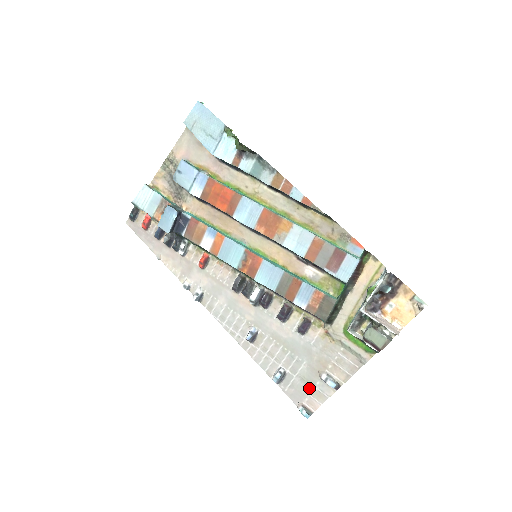
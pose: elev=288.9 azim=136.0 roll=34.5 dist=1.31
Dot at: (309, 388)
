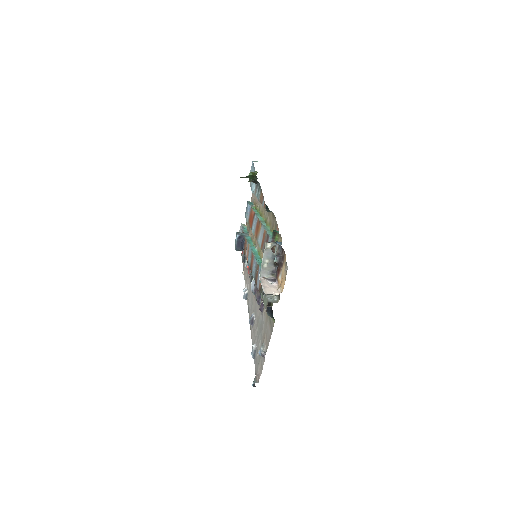
Dot at: (259, 360)
